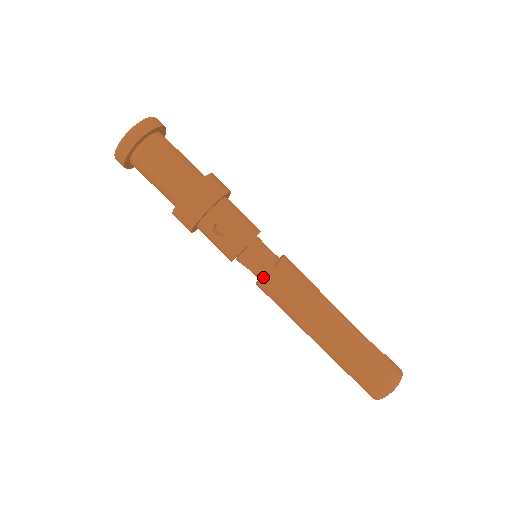
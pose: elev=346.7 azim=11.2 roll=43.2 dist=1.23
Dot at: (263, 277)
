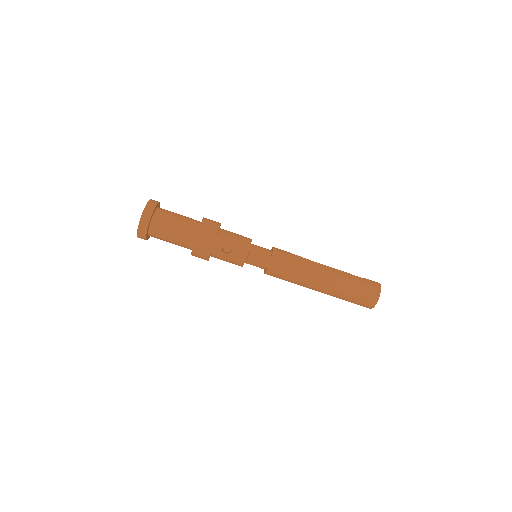
Dot at: (268, 266)
